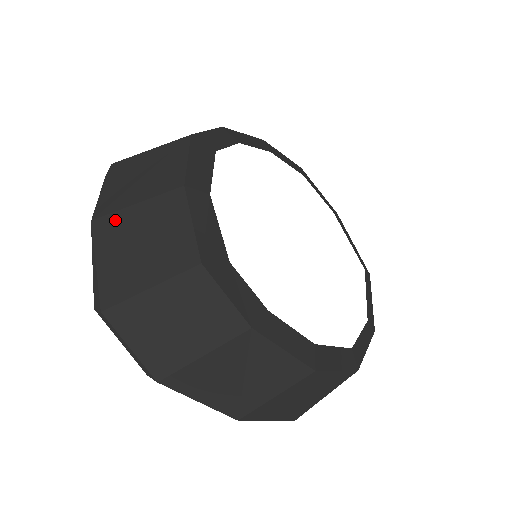
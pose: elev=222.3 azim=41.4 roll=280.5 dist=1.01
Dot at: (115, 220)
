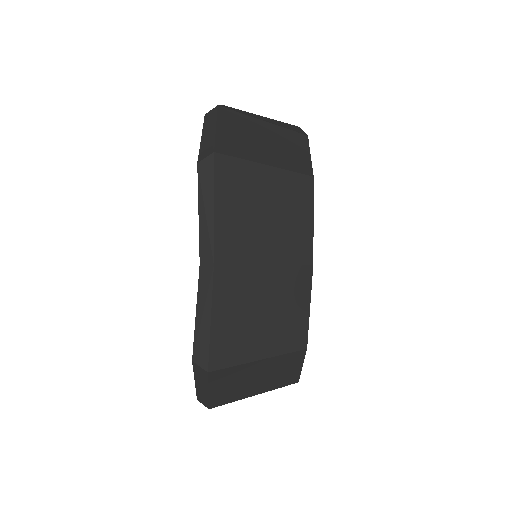
Dot at: (242, 276)
